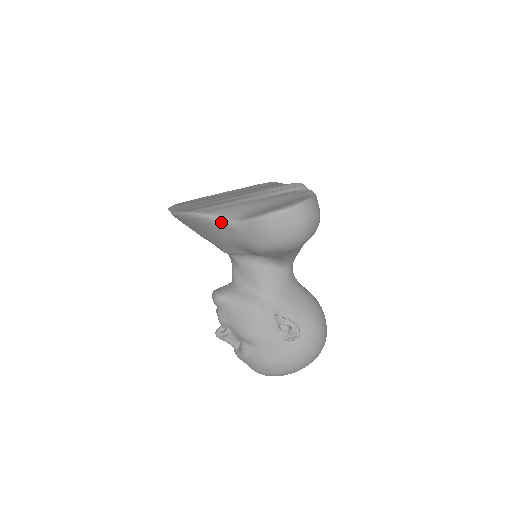
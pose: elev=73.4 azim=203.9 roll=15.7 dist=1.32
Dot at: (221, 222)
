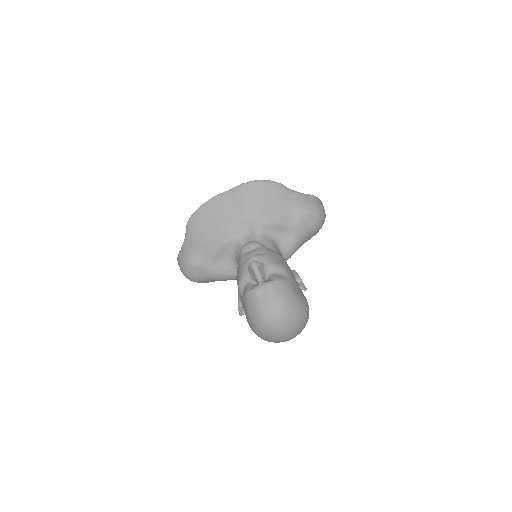
Dot at: (290, 190)
